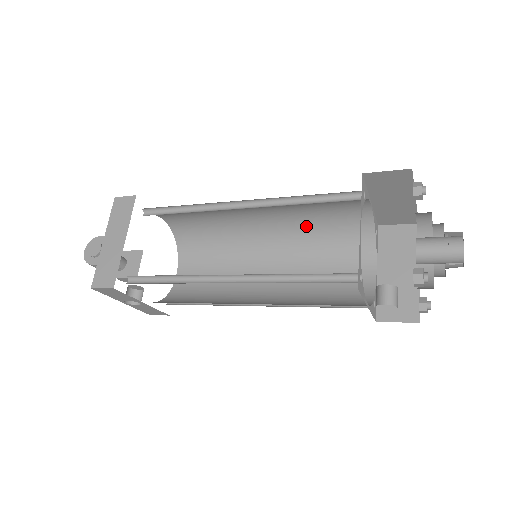
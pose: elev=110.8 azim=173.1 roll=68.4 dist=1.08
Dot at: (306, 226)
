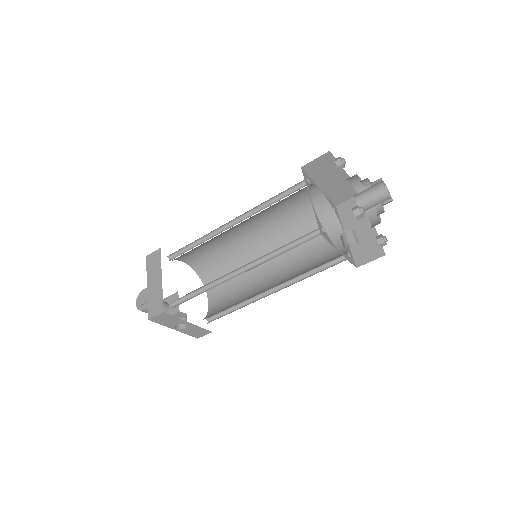
Dot at: (285, 225)
